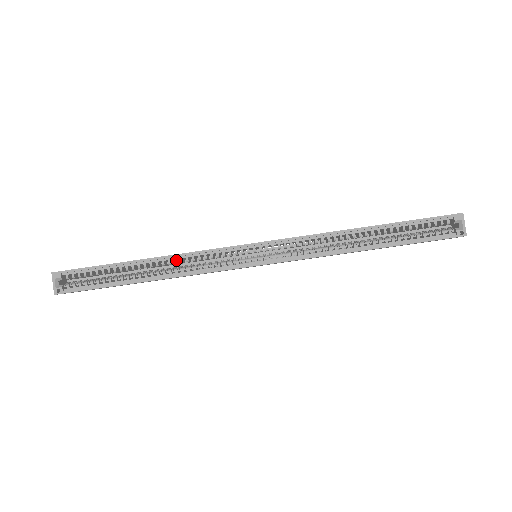
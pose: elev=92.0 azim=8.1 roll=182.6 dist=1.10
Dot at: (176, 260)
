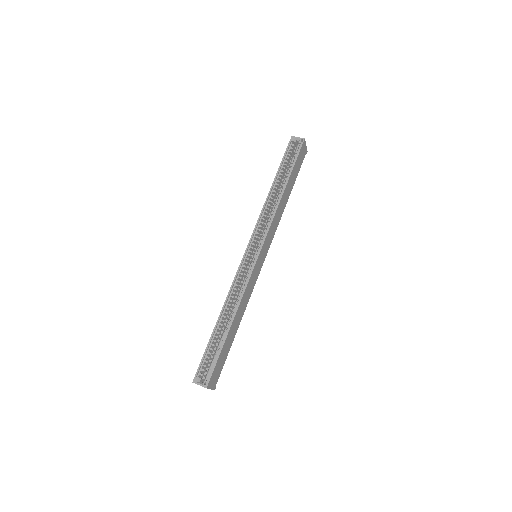
Dot at: (230, 300)
